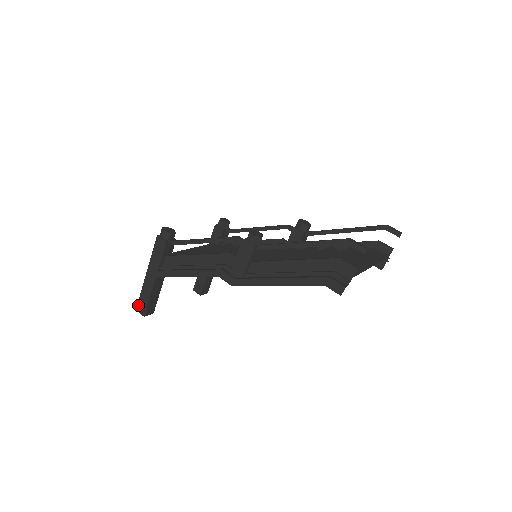
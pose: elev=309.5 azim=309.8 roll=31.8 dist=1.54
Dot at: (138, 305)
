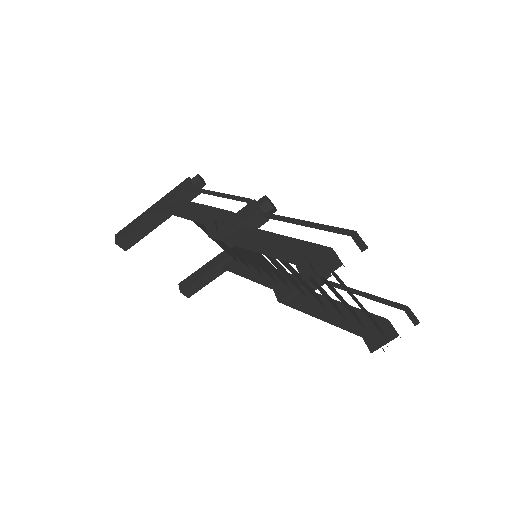
Dot at: (120, 231)
